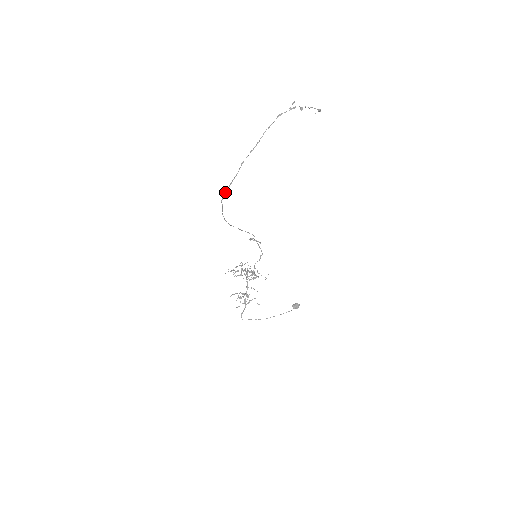
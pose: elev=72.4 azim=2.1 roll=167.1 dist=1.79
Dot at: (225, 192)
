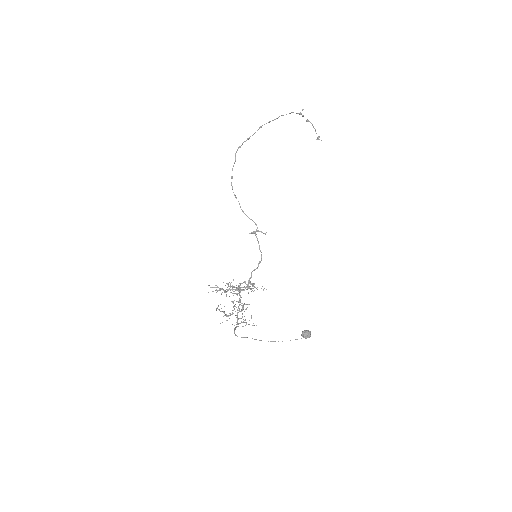
Dot at: occluded
